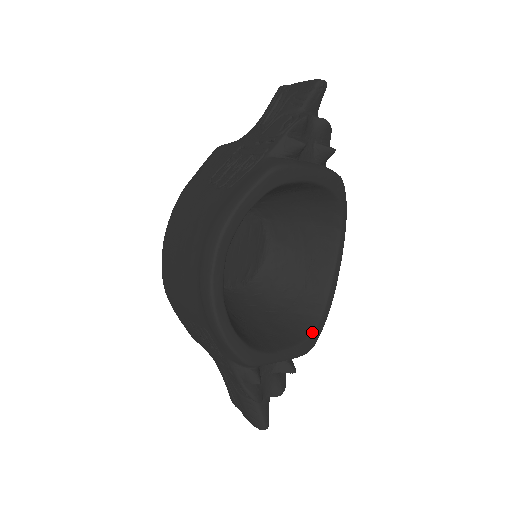
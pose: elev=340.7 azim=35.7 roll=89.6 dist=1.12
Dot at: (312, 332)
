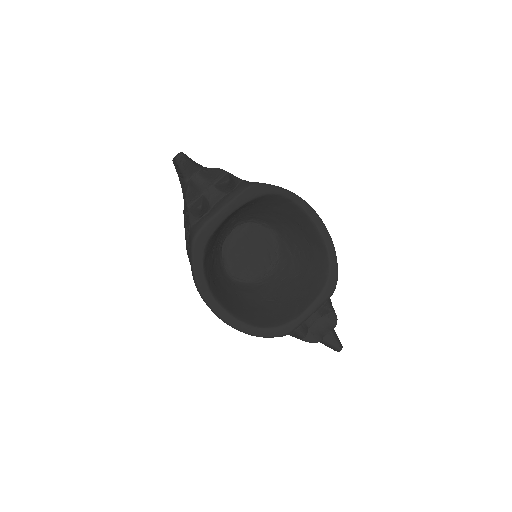
Dot at: (327, 278)
